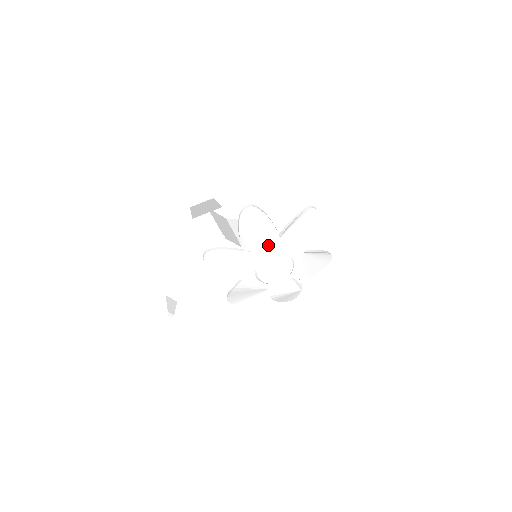
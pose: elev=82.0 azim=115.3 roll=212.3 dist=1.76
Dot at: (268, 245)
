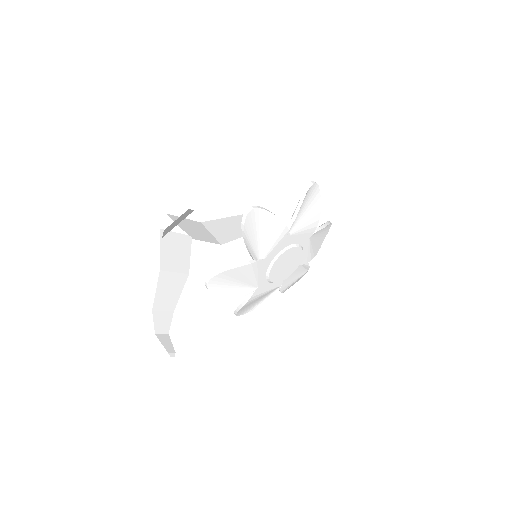
Dot at: (278, 244)
